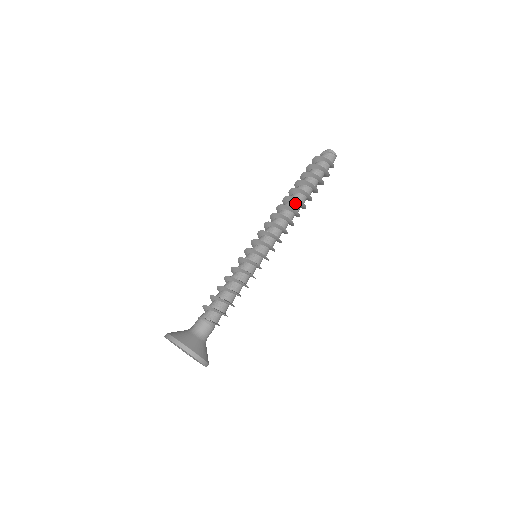
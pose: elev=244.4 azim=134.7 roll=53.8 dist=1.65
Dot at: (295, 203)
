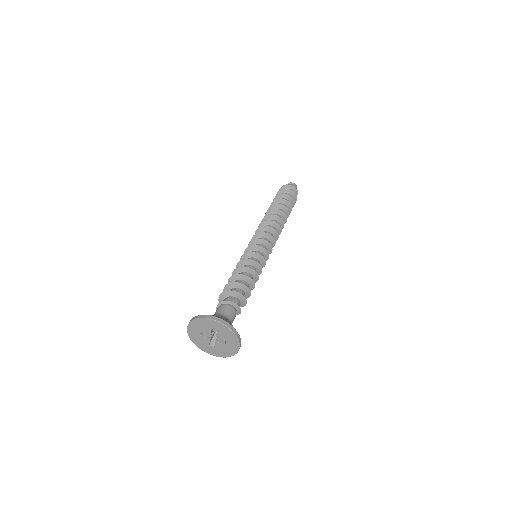
Dot at: (274, 214)
